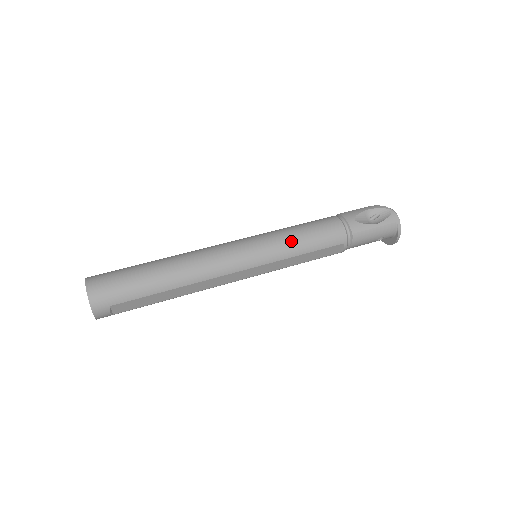
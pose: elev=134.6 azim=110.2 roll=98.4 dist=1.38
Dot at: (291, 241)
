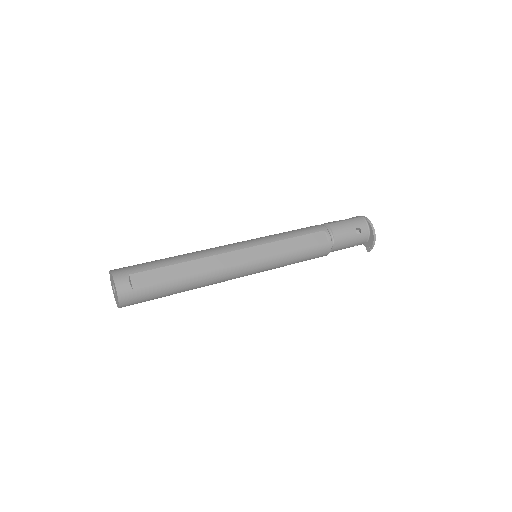
Dot at: (278, 234)
